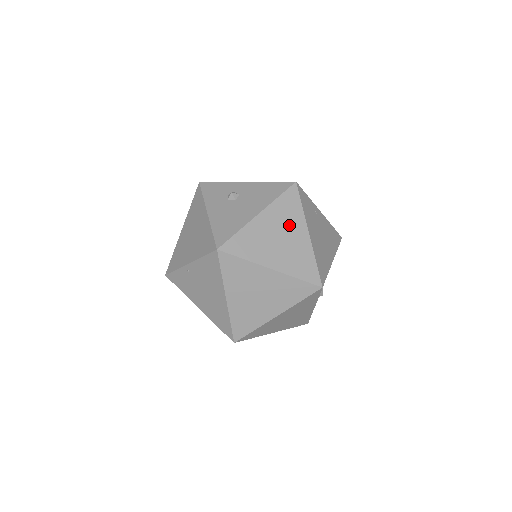
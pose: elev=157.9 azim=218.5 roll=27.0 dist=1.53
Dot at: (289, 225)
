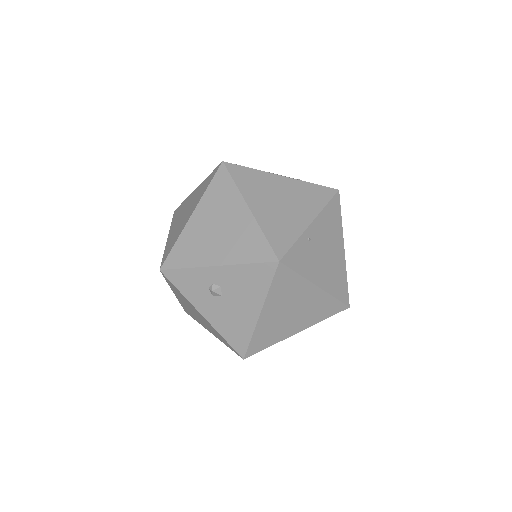
Dot at: (295, 297)
